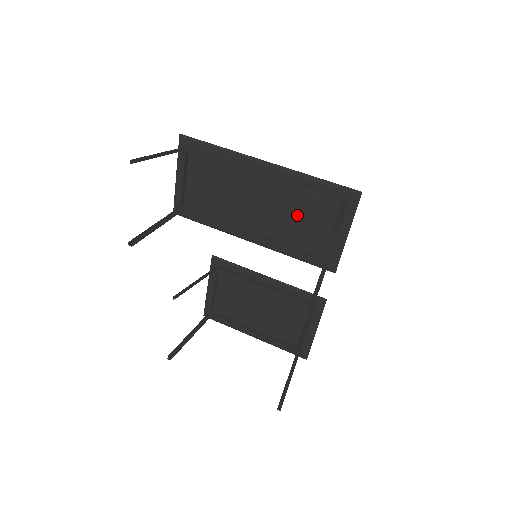
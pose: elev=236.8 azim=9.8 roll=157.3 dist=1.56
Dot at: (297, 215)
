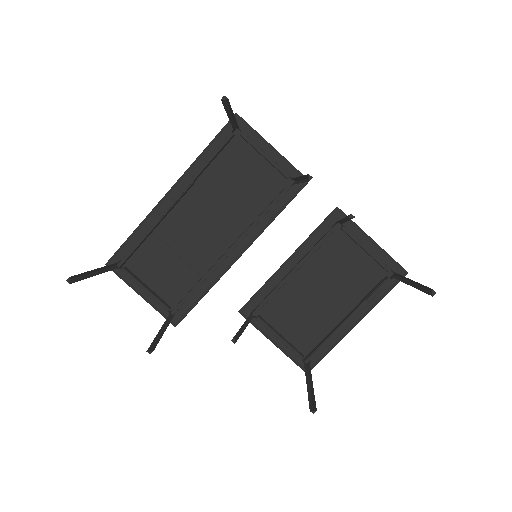
Dot at: (232, 188)
